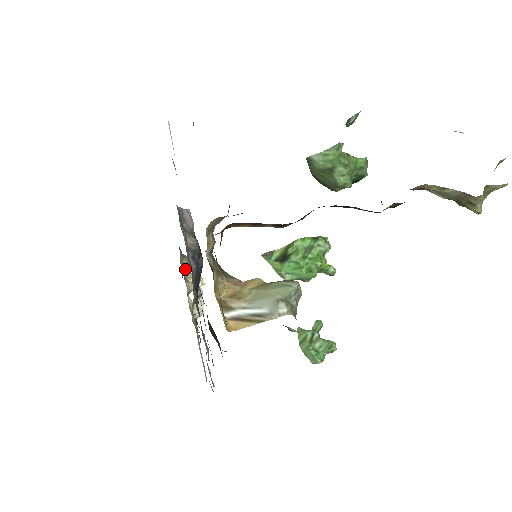
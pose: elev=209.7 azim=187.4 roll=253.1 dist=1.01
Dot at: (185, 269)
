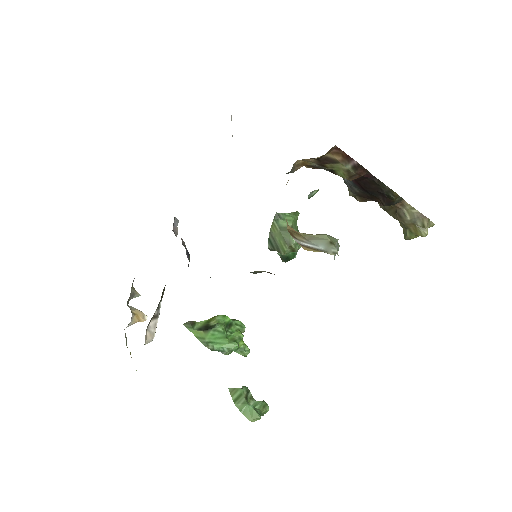
Dot at: (129, 299)
